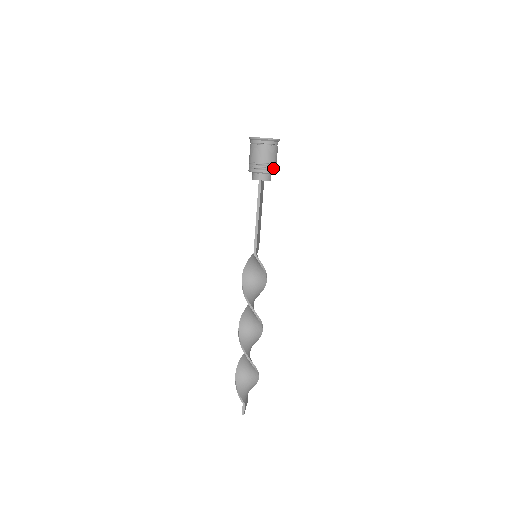
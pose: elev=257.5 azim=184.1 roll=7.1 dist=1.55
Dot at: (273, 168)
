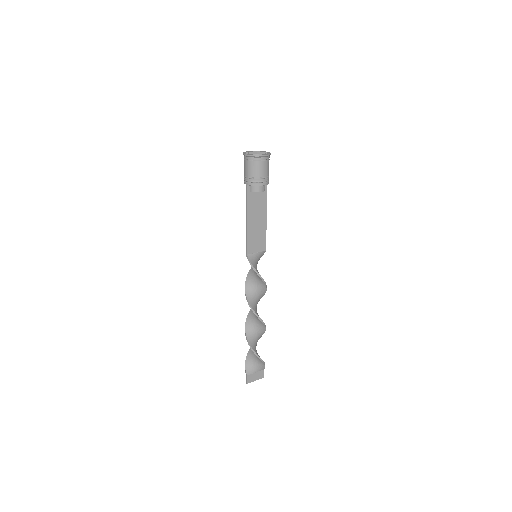
Dot at: (256, 181)
